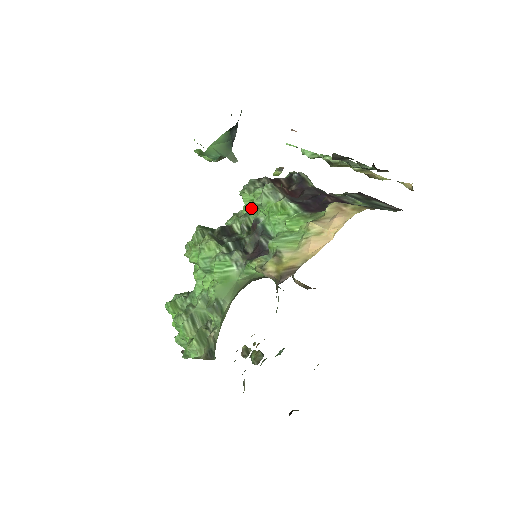
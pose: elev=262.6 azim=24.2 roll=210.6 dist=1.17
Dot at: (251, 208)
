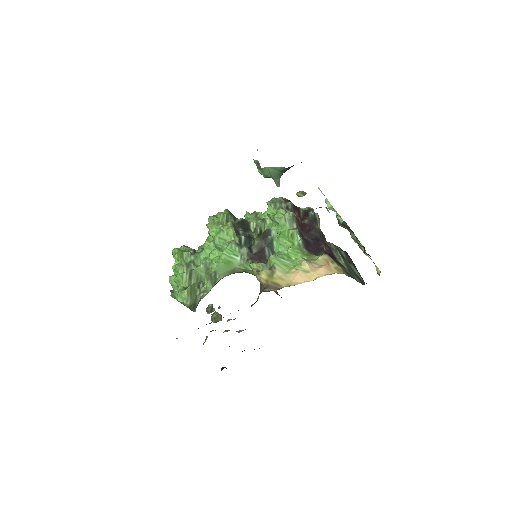
Dot at: (270, 218)
